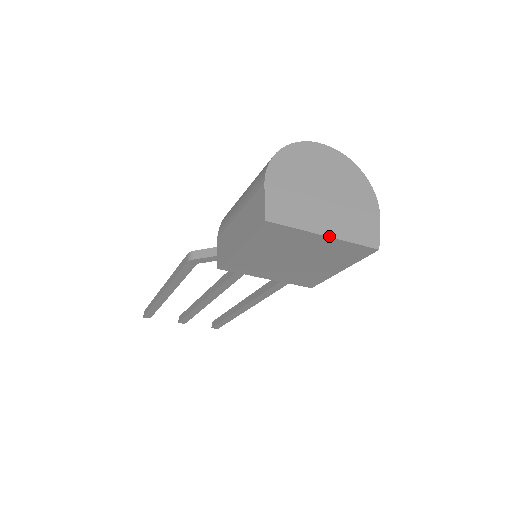
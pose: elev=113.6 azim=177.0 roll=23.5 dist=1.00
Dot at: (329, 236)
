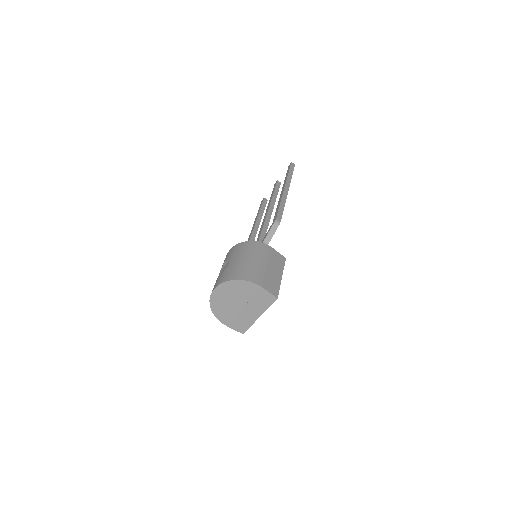
Dot at: occluded
